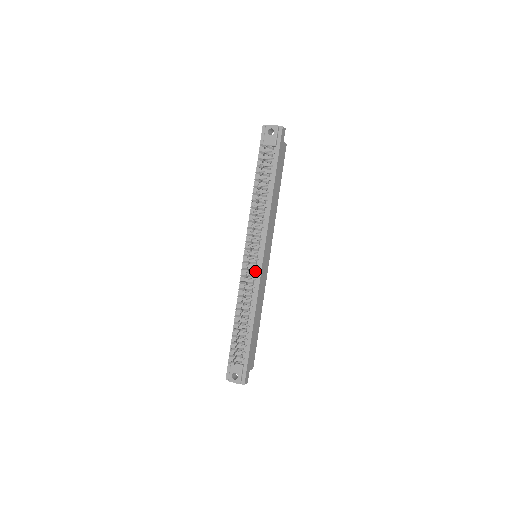
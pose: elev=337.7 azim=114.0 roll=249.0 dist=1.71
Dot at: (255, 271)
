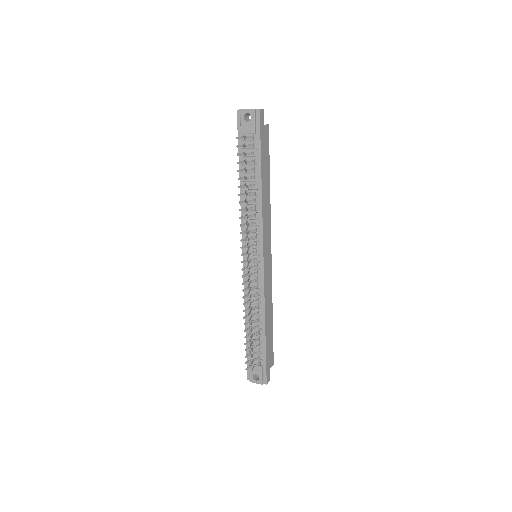
Dot at: (257, 273)
